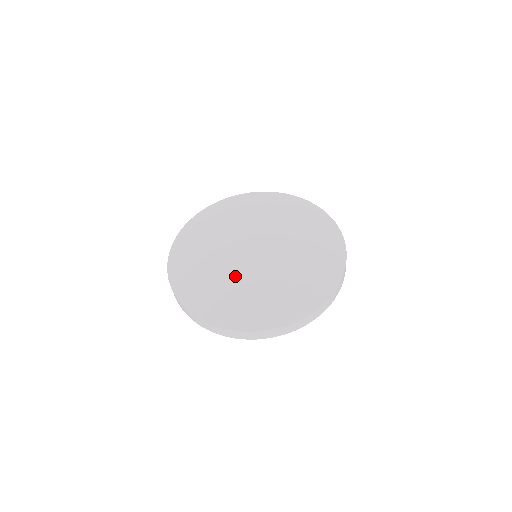
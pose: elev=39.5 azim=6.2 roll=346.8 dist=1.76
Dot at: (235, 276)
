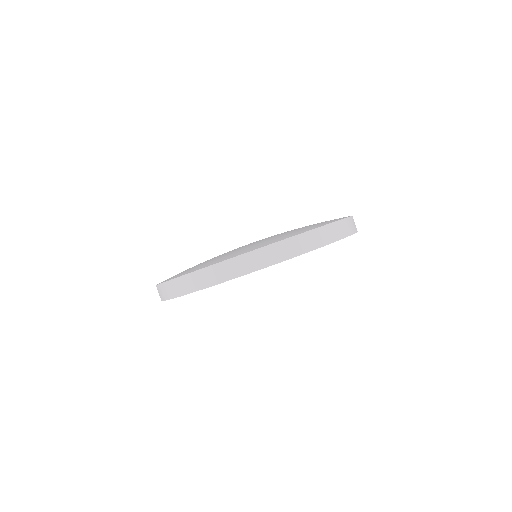
Dot at: occluded
